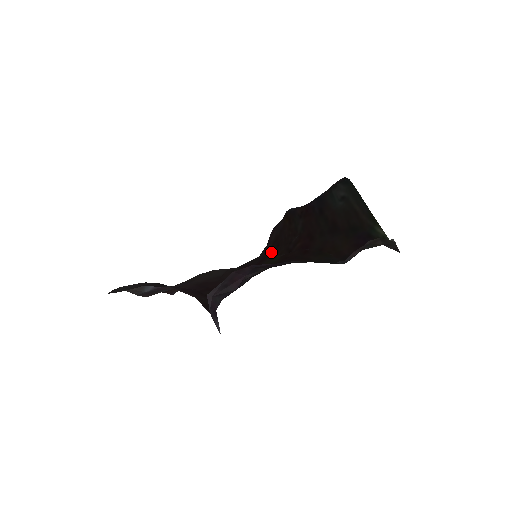
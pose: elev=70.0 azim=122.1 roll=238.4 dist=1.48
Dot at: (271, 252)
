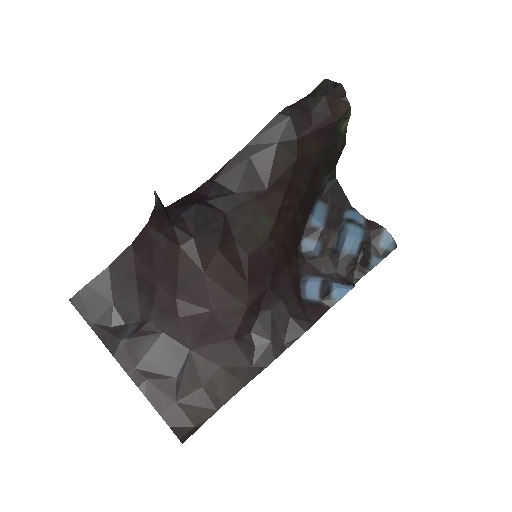
Dot at: (277, 255)
